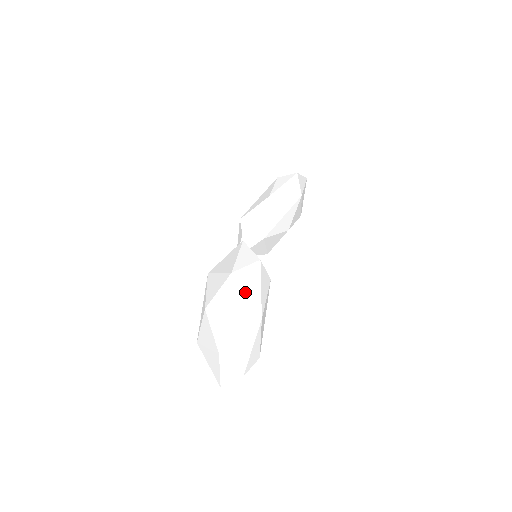
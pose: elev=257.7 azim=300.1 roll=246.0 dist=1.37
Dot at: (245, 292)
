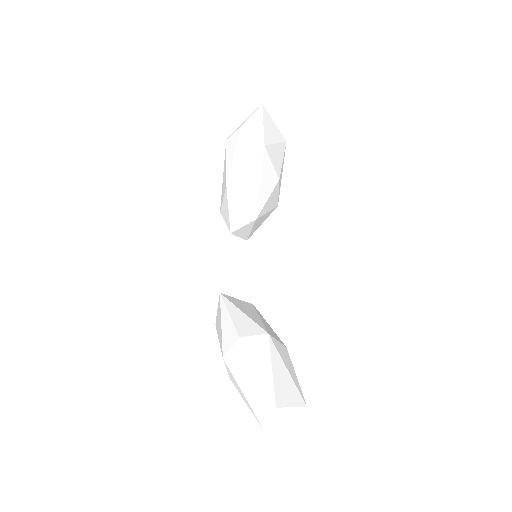
Dot at: (246, 379)
